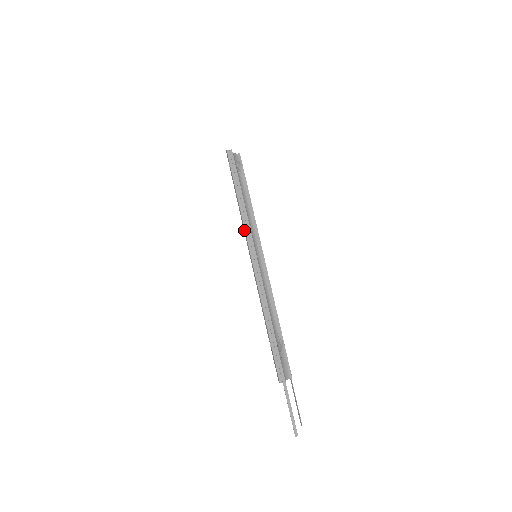
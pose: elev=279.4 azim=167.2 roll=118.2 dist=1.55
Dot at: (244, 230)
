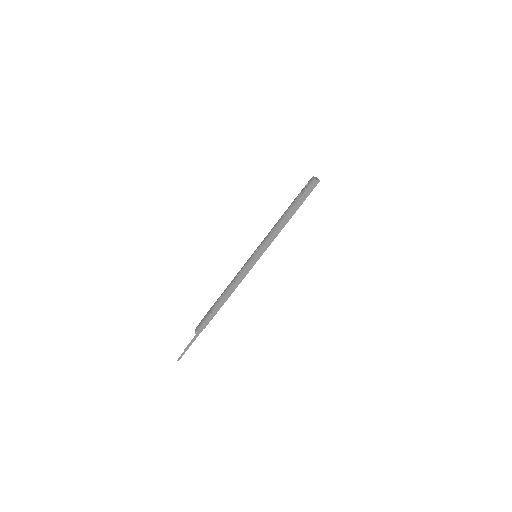
Dot at: (267, 240)
